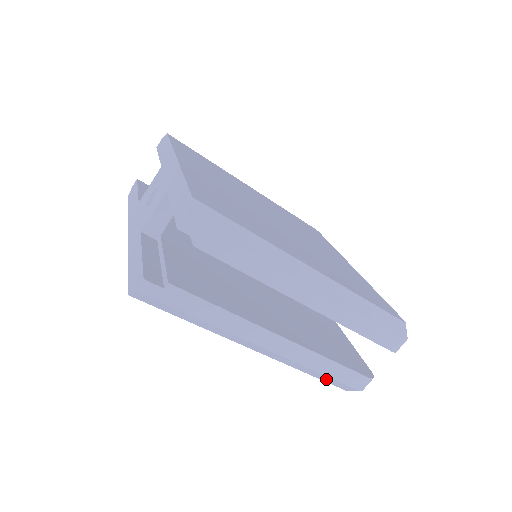
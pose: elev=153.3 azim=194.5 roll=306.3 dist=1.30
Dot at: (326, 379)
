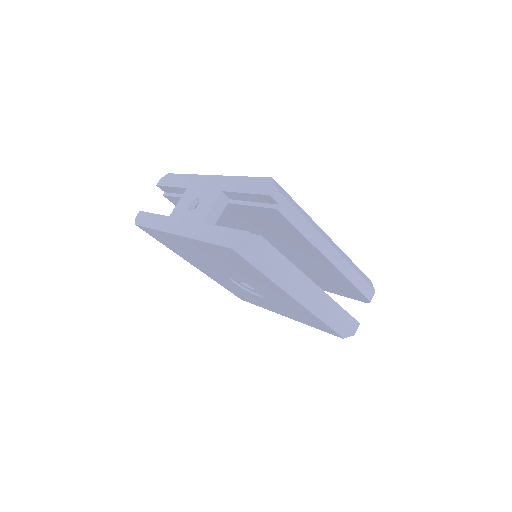
Dot at: (335, 325)
